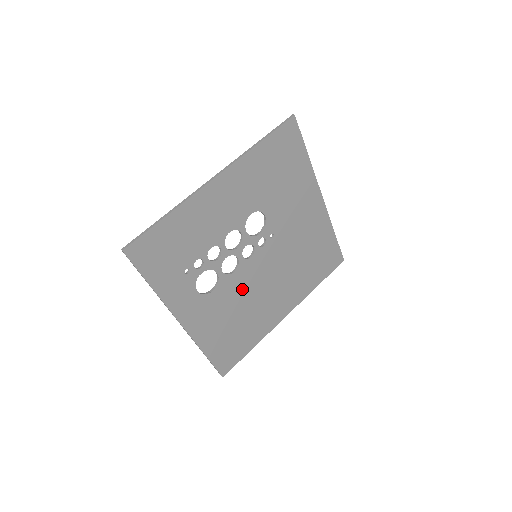
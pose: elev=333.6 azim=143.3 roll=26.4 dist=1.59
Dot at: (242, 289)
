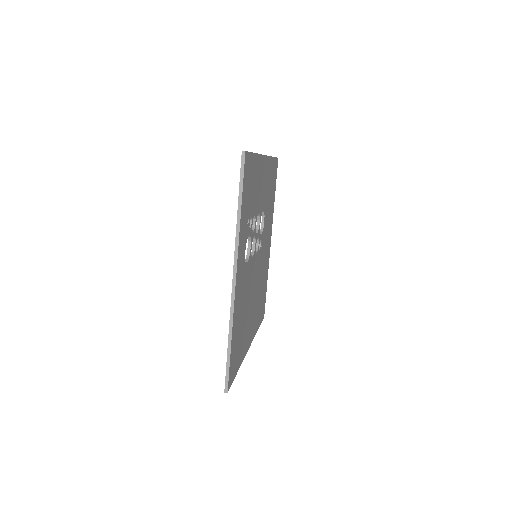
Dot at: (250, 283)
